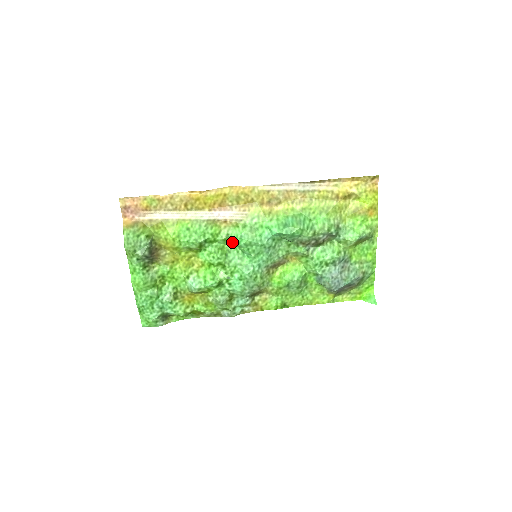
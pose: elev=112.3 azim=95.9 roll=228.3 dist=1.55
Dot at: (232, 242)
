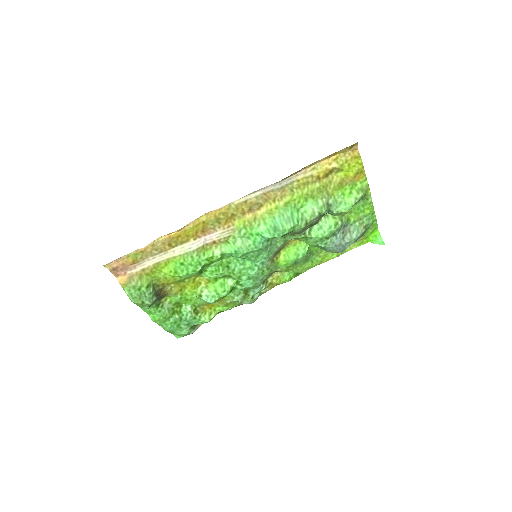
Dot at: (228, 256)
